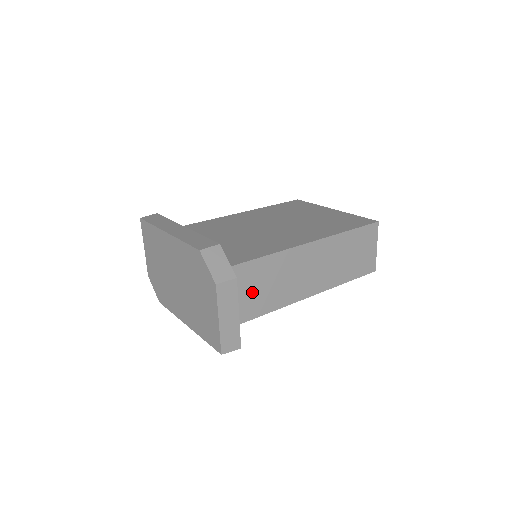
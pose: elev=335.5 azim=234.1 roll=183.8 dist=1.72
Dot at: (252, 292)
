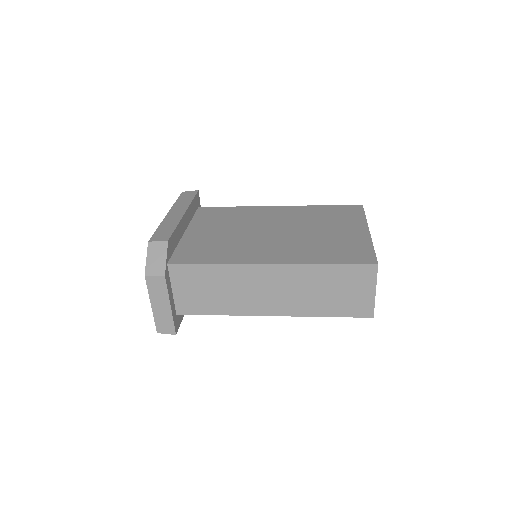
Dot at: (195, 291)
